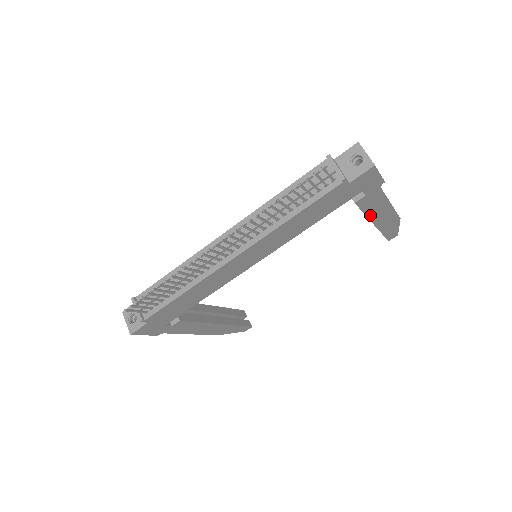
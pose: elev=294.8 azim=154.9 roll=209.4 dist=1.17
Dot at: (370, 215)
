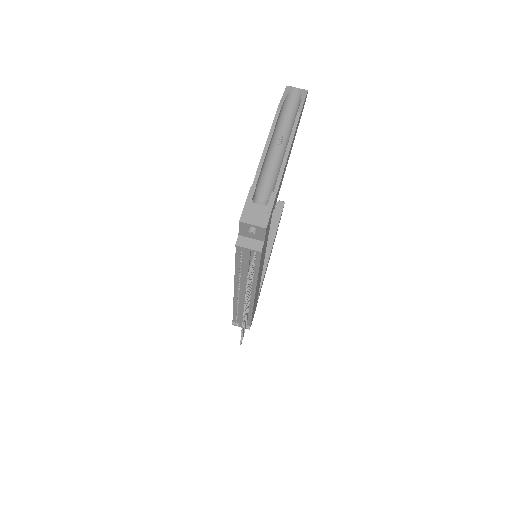
Dot at: (285, 170)
